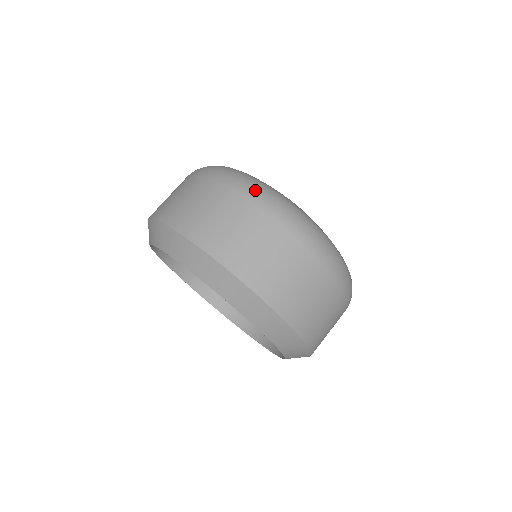
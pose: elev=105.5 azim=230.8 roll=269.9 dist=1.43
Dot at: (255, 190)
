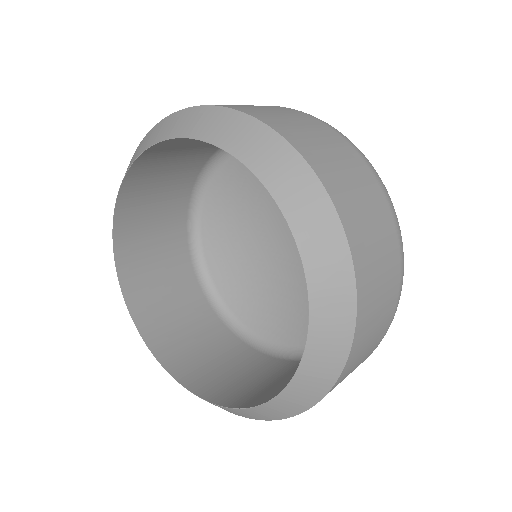
Dot at: occluded
